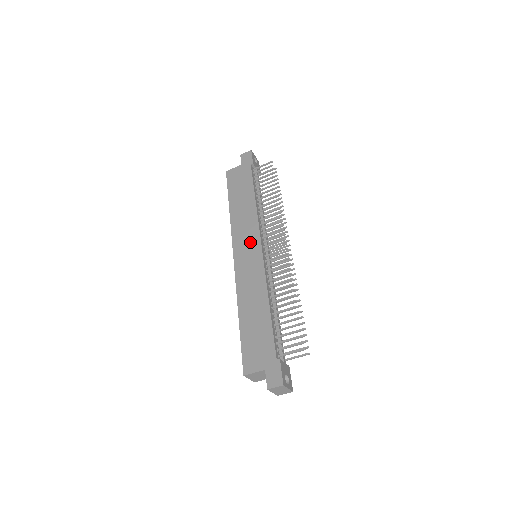
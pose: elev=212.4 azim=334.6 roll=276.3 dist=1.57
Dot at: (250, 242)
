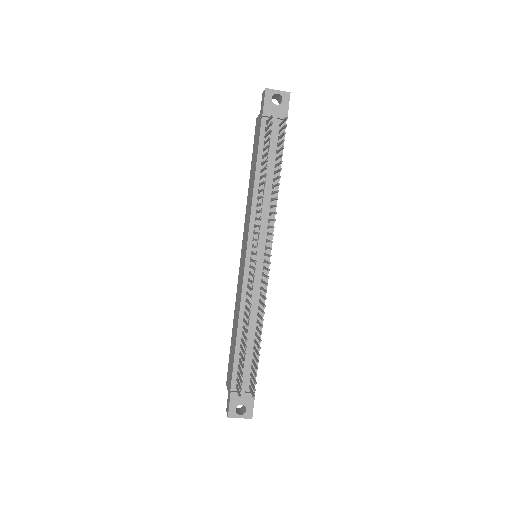
Dot at: (245, 242)
